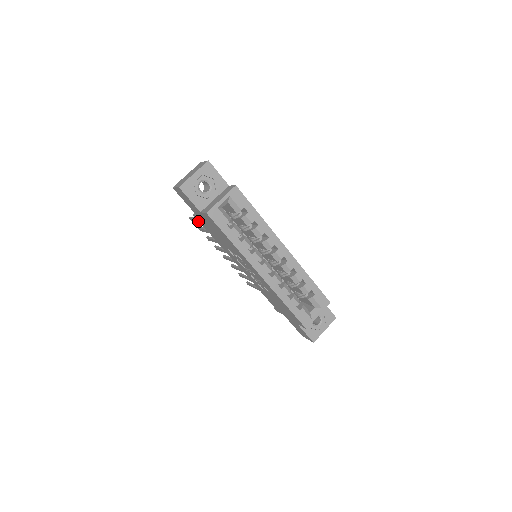
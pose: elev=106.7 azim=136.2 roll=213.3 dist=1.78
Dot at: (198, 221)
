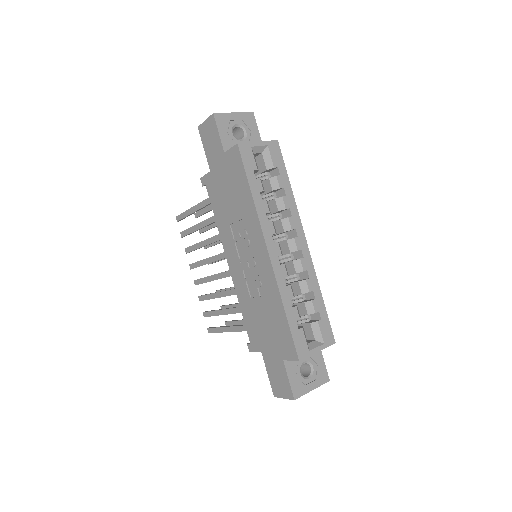
Dot at: (192, 210)
